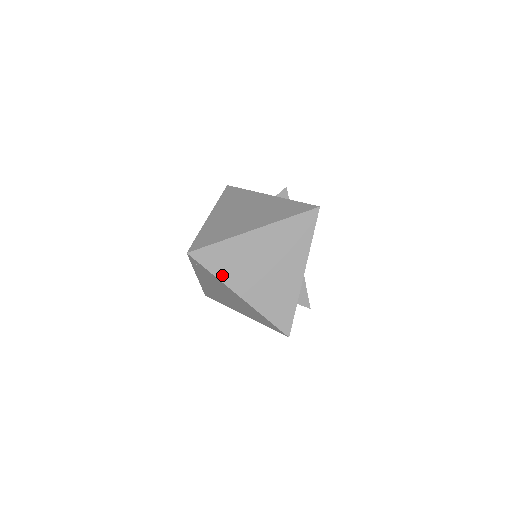
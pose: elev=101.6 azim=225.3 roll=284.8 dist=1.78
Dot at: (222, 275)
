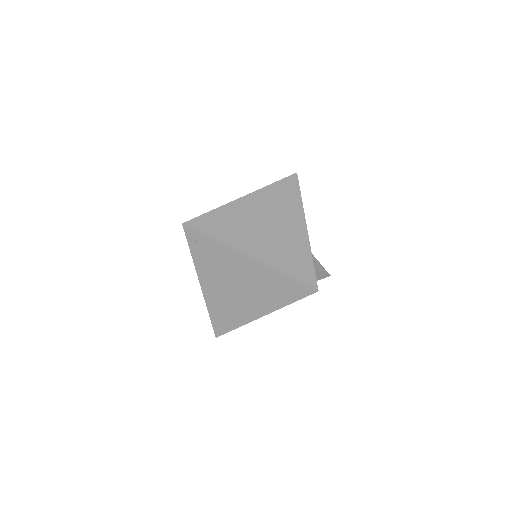
Dot at: (224, 239)
